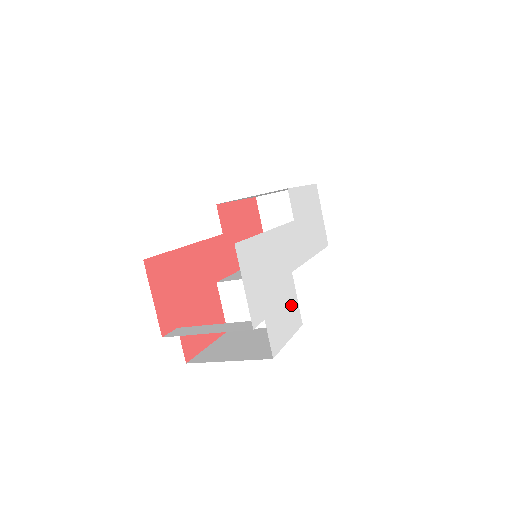
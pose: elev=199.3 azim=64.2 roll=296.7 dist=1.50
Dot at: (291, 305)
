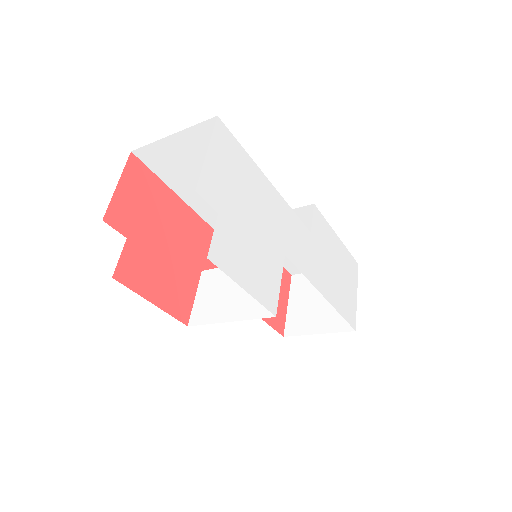
Dot at: (267, 273)
